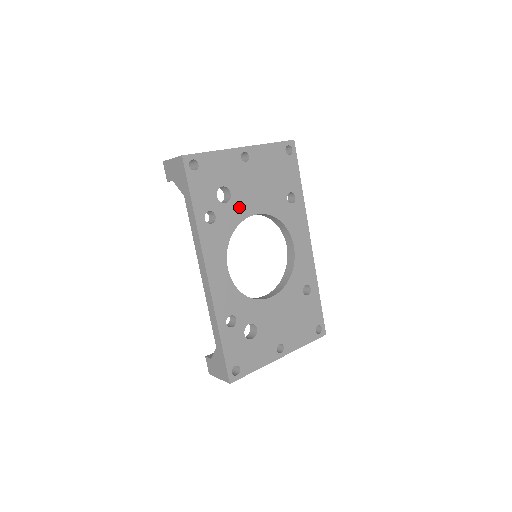
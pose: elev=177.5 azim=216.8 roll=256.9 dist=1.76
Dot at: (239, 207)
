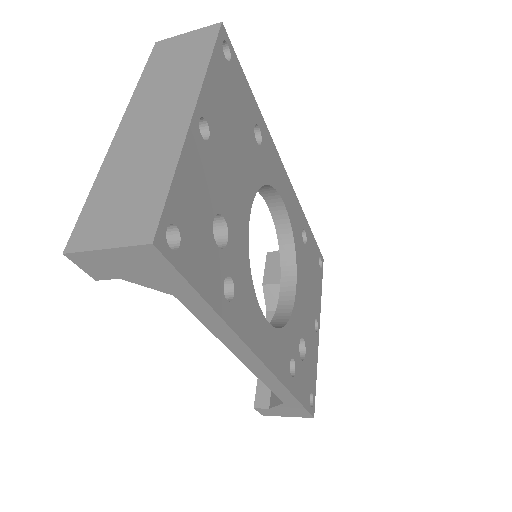
Dot at: (237, 225)
